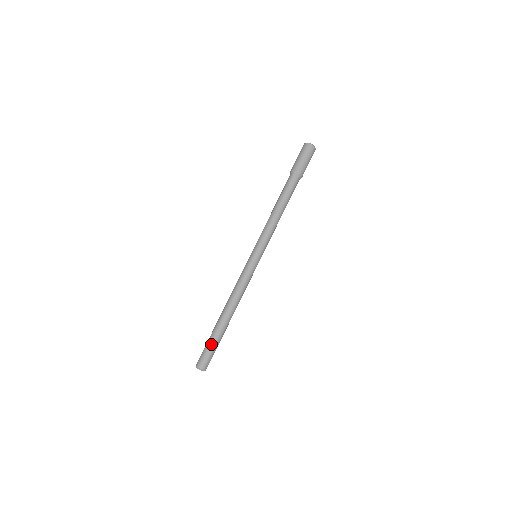
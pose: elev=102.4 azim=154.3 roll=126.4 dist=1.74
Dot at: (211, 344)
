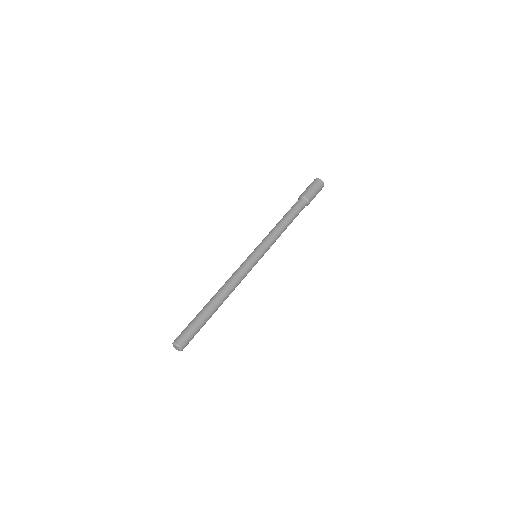
Dot at: (192, 322)
